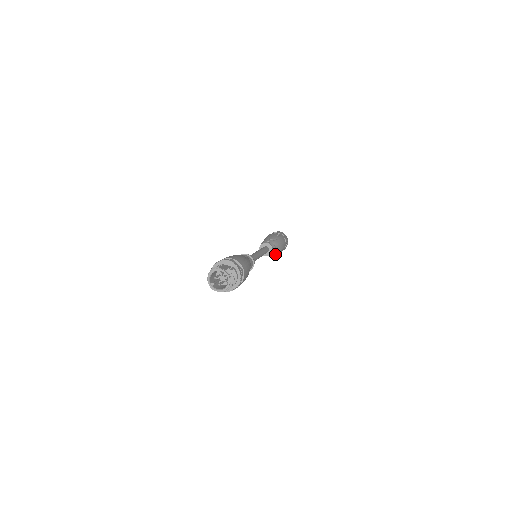
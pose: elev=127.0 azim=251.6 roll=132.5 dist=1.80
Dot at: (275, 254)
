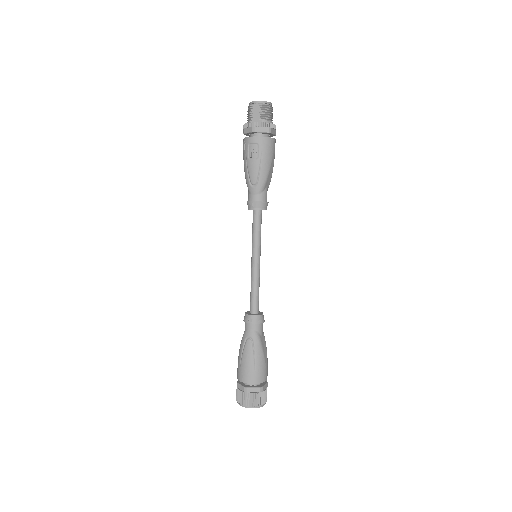
Dot at: (257, 351)
